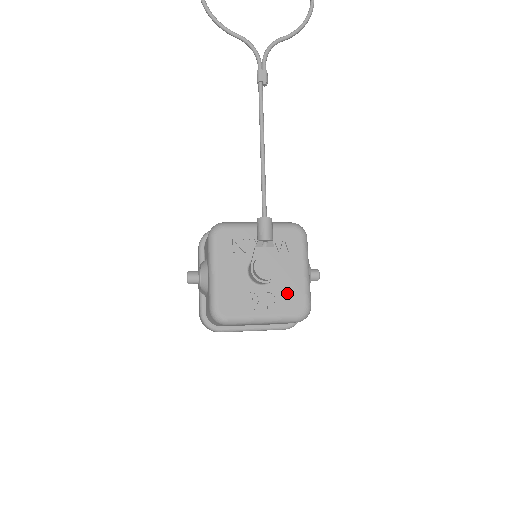
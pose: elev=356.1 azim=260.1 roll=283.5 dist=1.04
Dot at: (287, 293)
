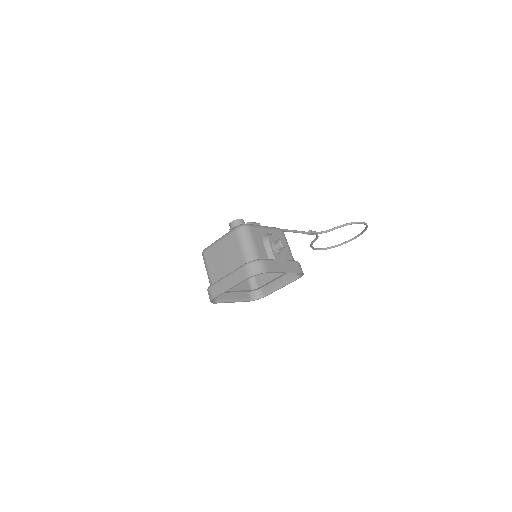
Dot at: occluded
